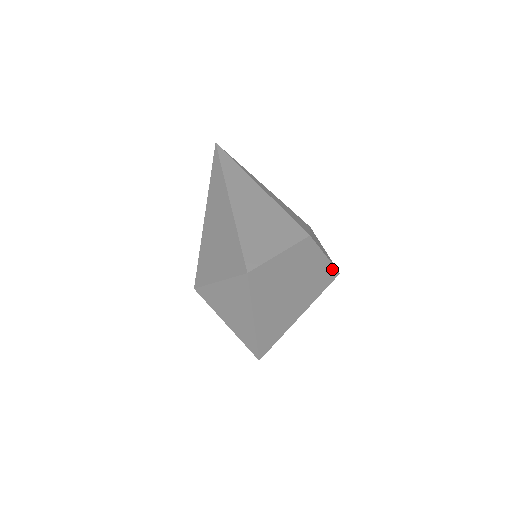
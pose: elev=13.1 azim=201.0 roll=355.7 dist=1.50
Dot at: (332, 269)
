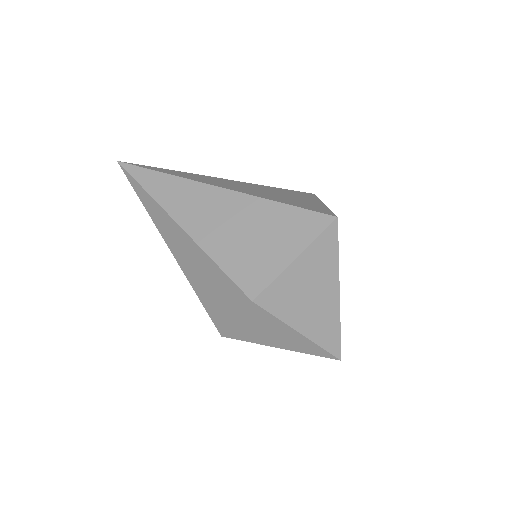
Dot at: occluded
